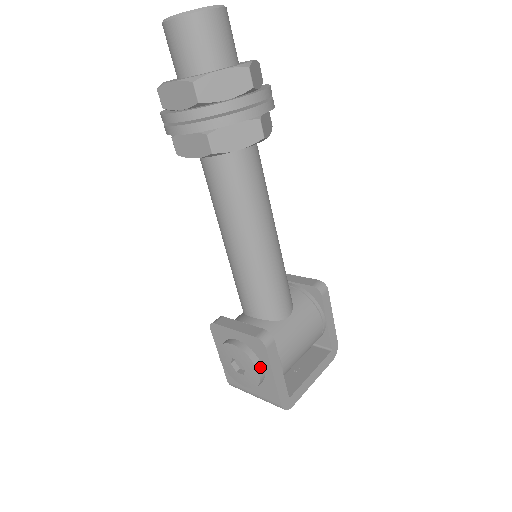
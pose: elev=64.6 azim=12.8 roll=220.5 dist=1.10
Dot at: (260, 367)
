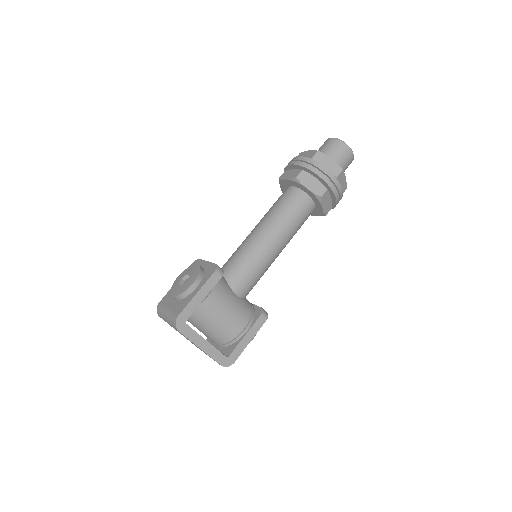
Dot at: (198, 282)
